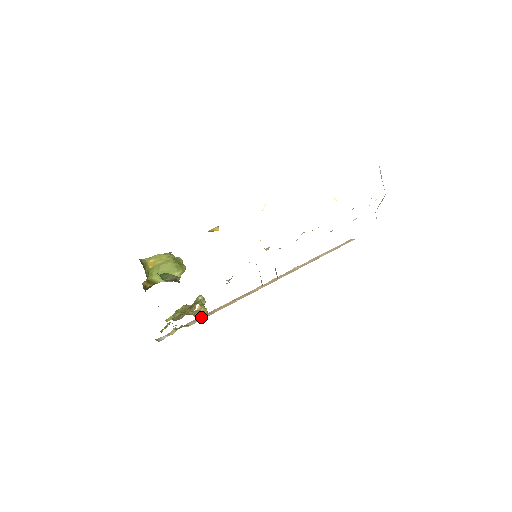
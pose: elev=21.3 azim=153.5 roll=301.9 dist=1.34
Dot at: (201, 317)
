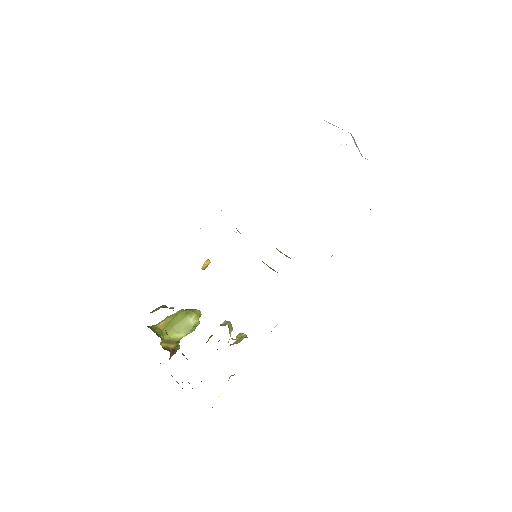
Dot at: (239, 342)
